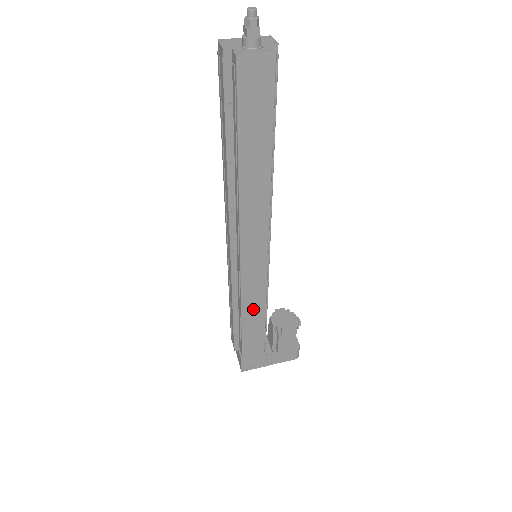
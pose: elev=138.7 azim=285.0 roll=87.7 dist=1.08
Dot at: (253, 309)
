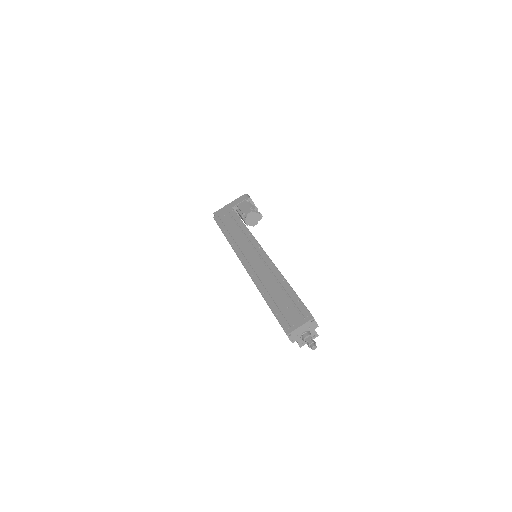
Dot at: occluded
